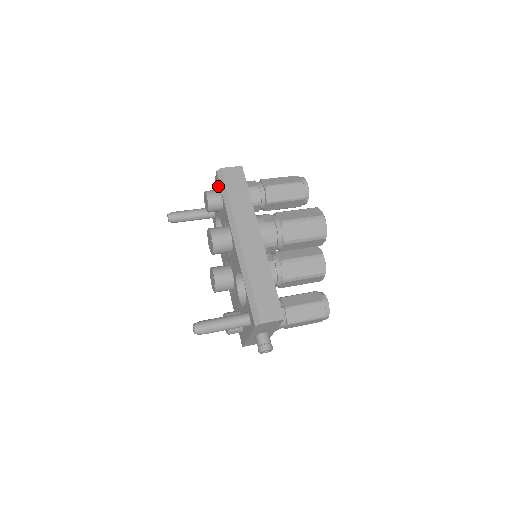
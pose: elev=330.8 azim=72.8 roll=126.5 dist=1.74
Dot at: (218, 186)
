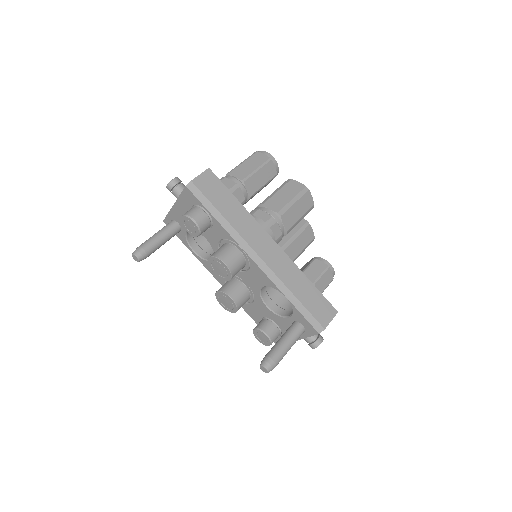
Dot at: (194, 202)
